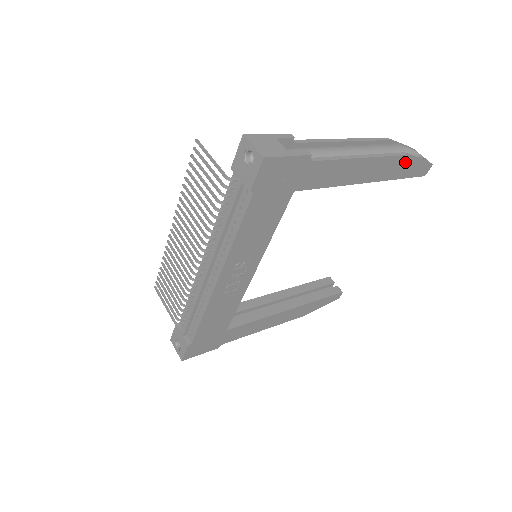
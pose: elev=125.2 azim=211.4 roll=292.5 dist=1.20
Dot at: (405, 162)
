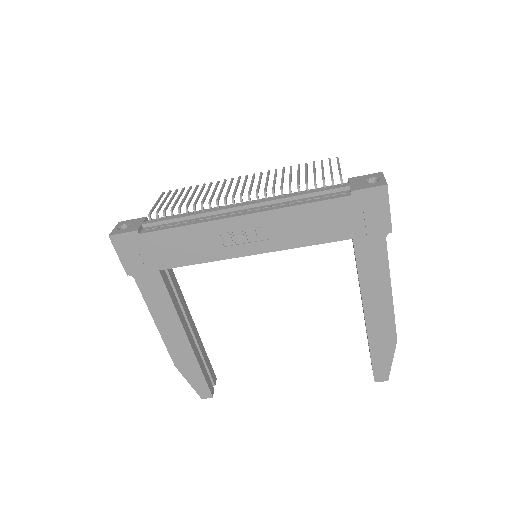
Dot at: (389, 344)
